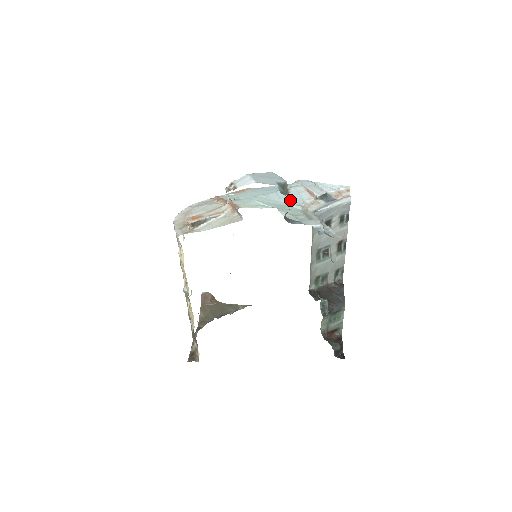
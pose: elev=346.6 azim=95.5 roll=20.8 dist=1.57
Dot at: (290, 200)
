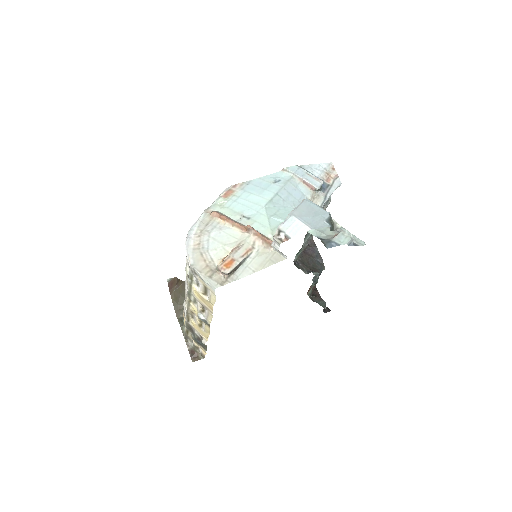
Dot at: (294, 201)
